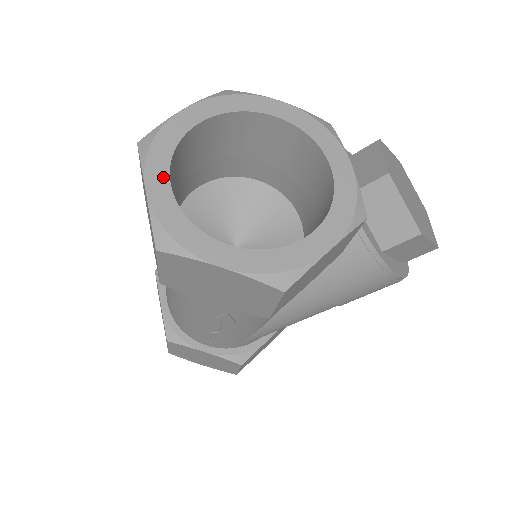
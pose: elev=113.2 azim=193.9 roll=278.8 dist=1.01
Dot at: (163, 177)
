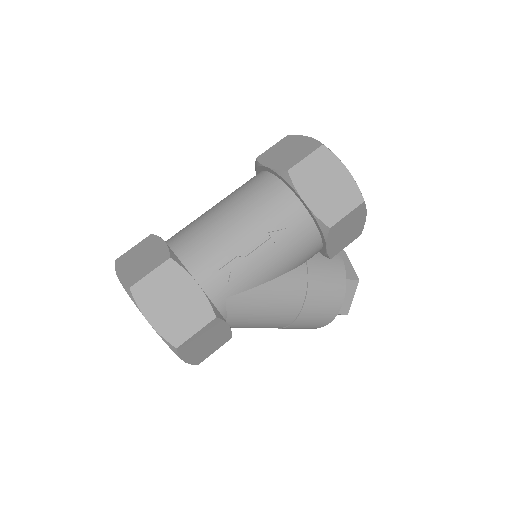
Dot at: occluded
